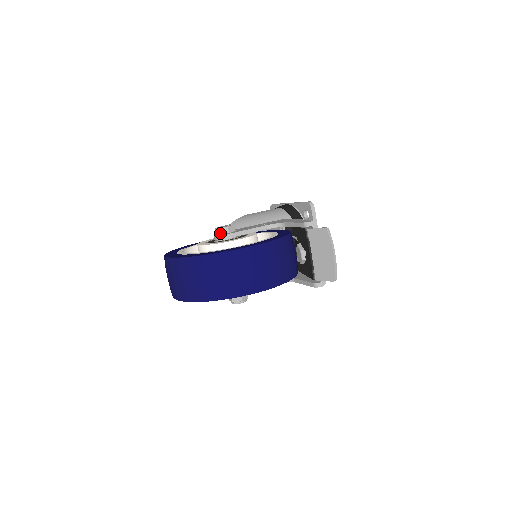
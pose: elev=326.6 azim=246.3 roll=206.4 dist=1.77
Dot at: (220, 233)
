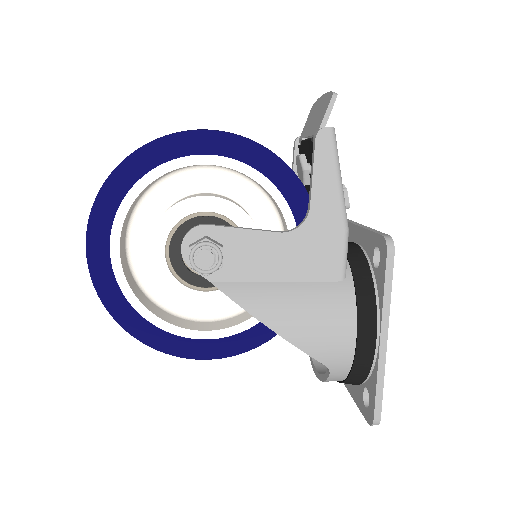
Dot at: occluded
